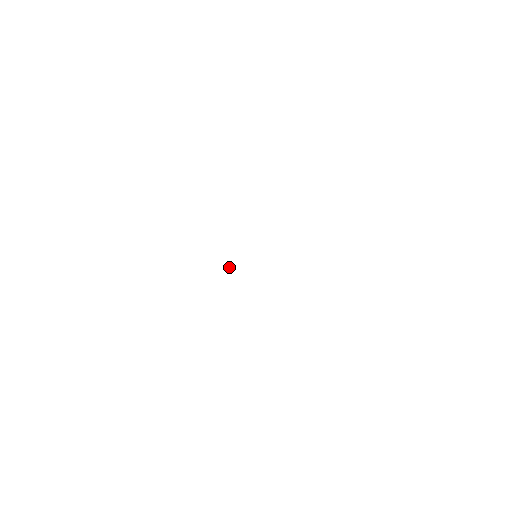
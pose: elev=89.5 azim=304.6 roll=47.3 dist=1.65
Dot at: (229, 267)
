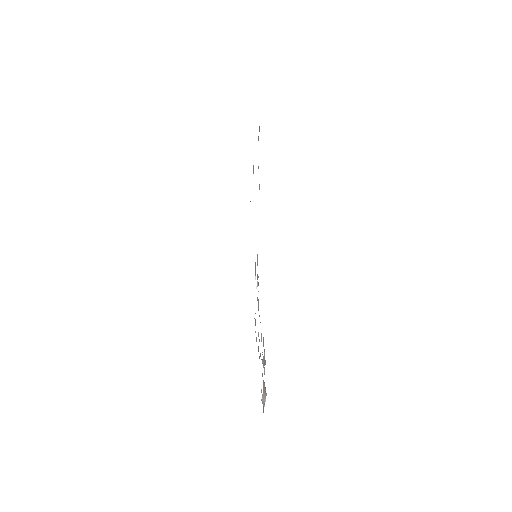
Dot at: occluded
